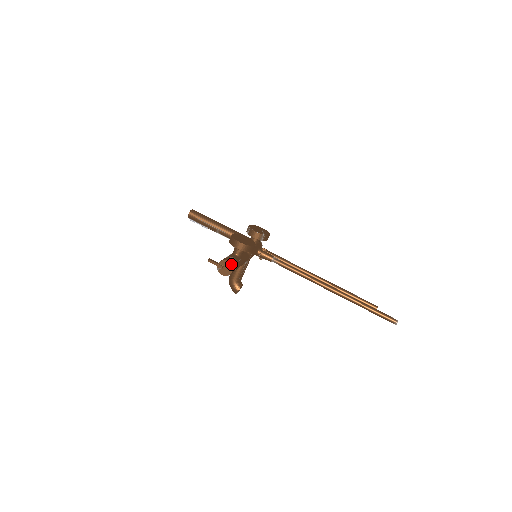
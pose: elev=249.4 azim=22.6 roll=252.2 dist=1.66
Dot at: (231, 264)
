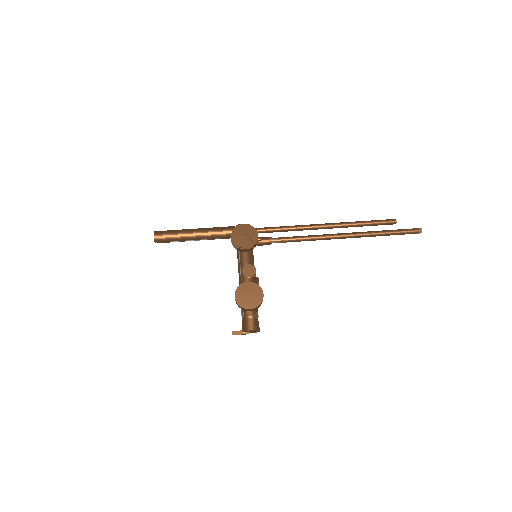
Dot at: (256, 330)
